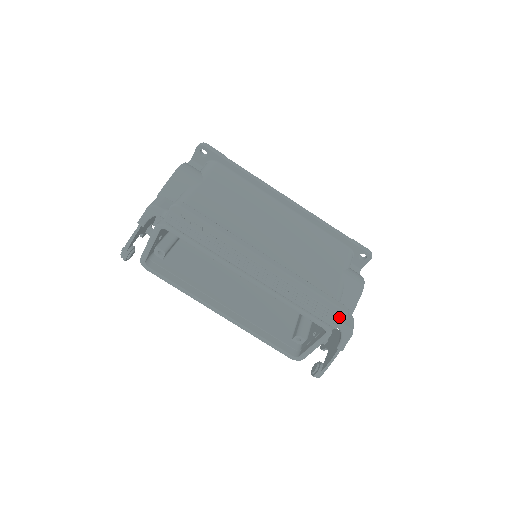
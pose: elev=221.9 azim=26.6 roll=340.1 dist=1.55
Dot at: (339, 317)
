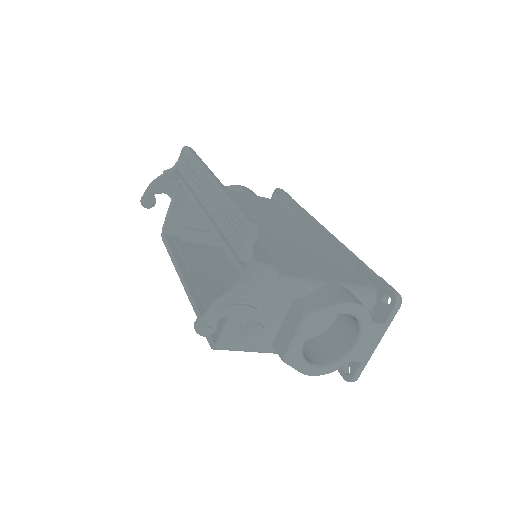
Dot at: (244, 235)
